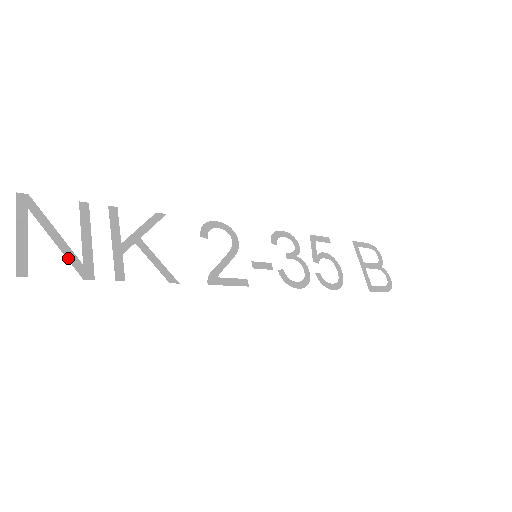
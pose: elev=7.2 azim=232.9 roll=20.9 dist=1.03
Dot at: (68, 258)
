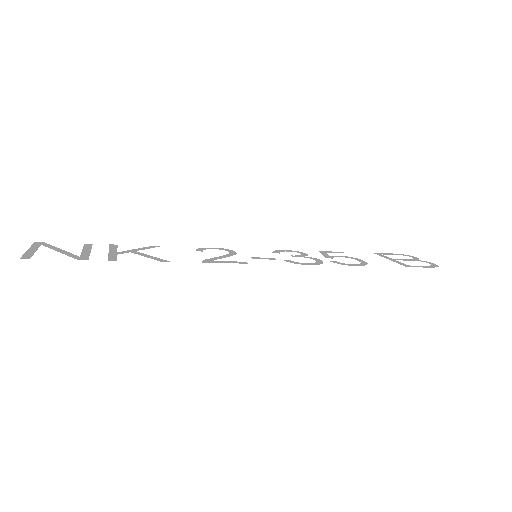
Dot at: (67, 255)
